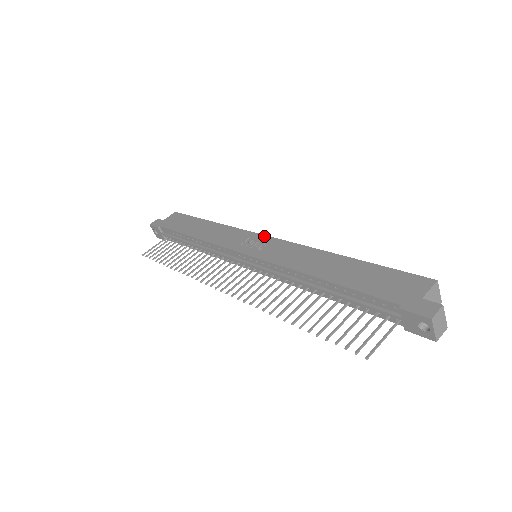
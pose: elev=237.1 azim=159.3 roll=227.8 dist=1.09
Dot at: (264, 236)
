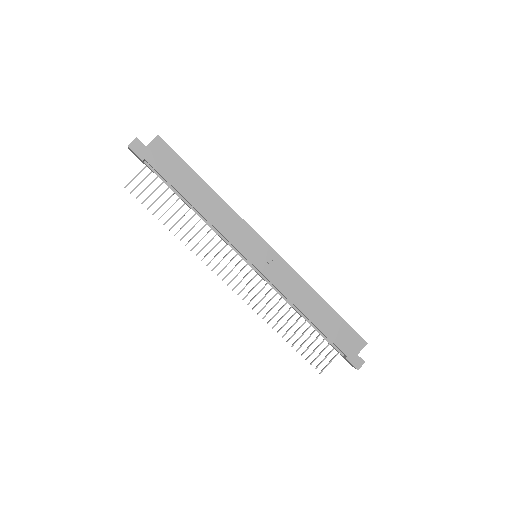
Dot at: (268, 246)
